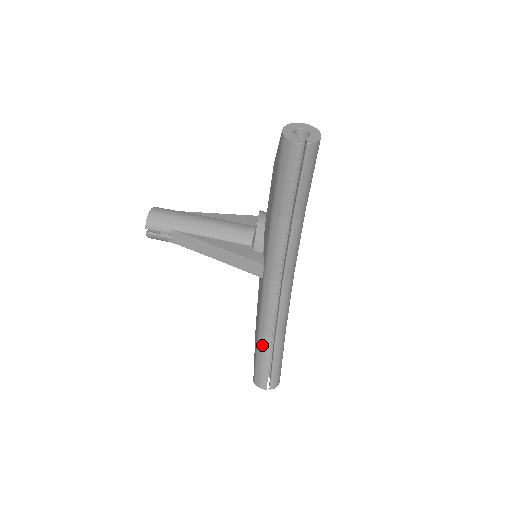
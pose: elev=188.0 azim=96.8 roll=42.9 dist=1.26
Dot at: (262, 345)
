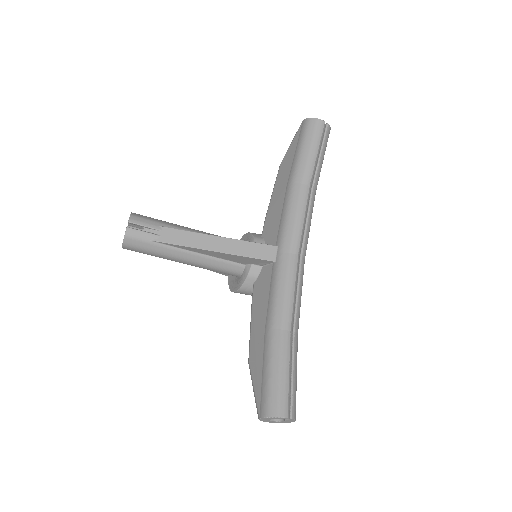
Dot at: (279, 344)
